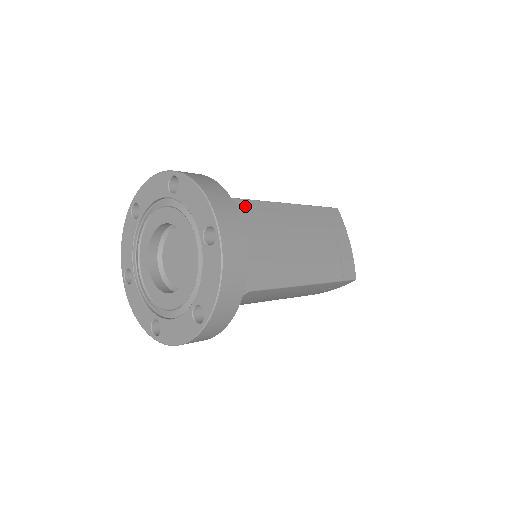
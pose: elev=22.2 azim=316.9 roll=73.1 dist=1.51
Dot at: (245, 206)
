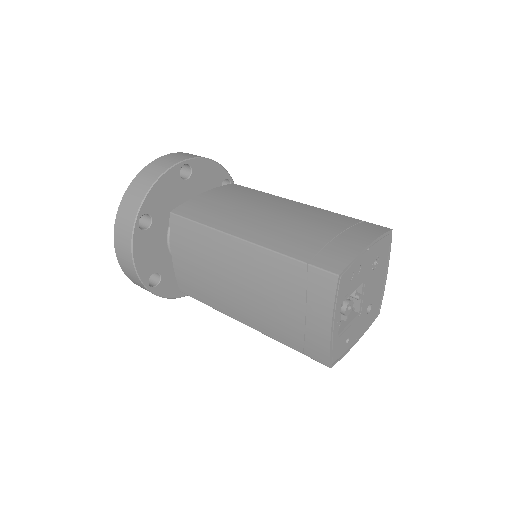
Dot at: (241, 188)
